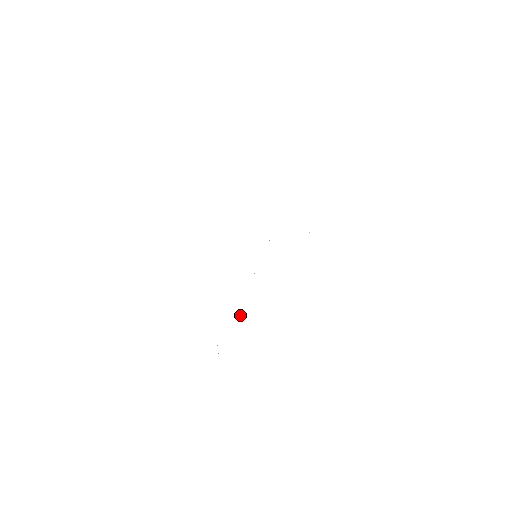
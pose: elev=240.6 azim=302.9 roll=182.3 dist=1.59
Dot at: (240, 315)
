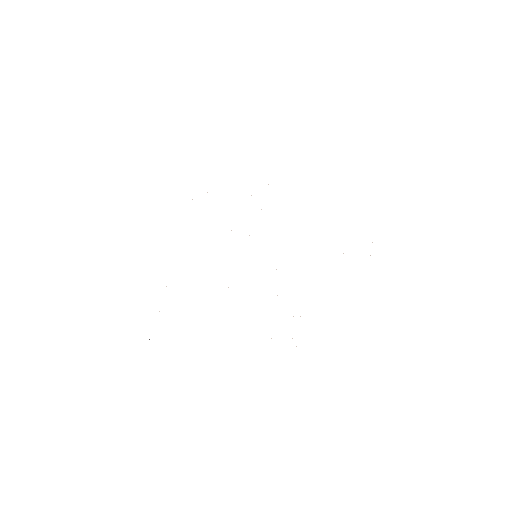
Dot at: occluded
